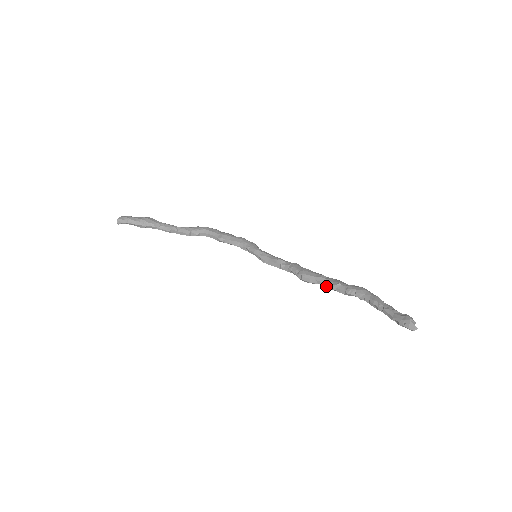
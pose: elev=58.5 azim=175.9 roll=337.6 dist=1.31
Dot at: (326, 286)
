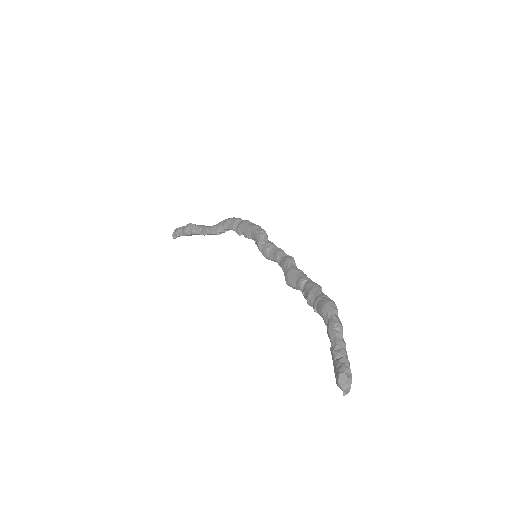
Dot at: (304, 296)
